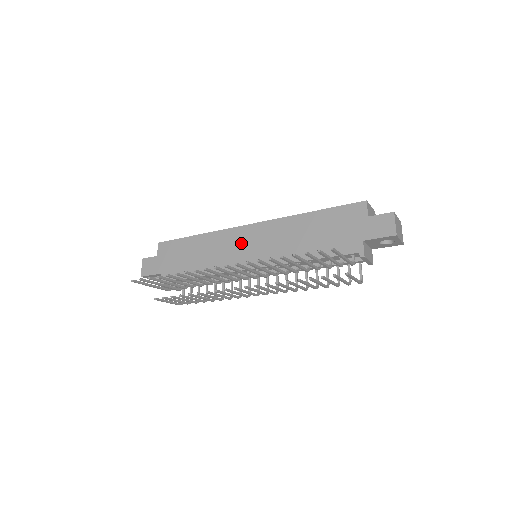
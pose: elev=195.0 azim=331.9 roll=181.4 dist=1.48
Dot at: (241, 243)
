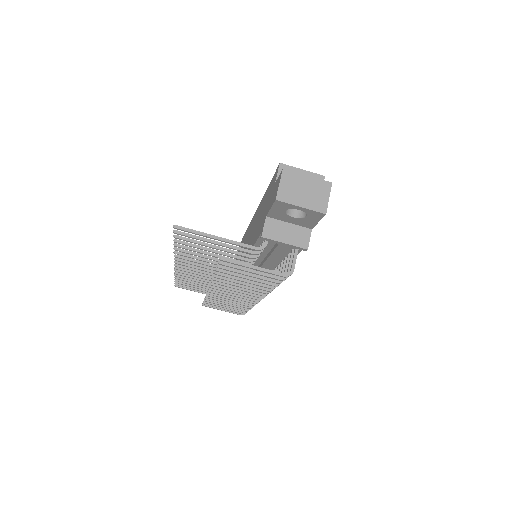
Dot at: (244, 243)
